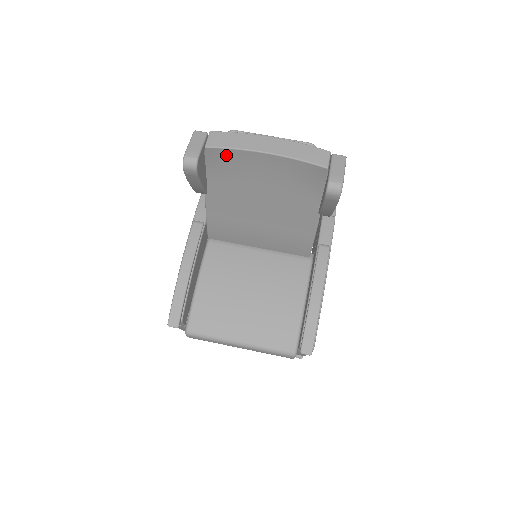
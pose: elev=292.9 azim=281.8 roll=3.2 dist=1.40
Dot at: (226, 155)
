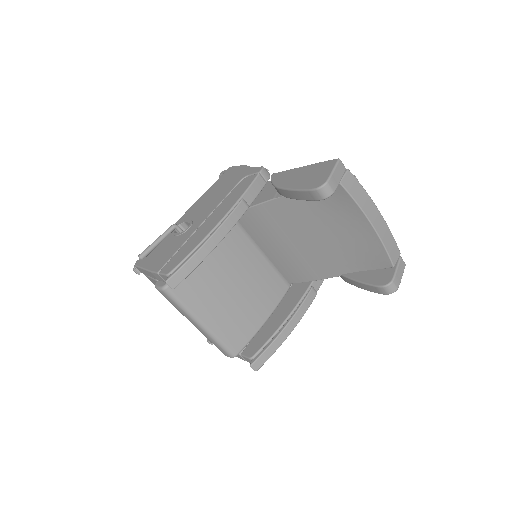
Dot at: (344, 199)
